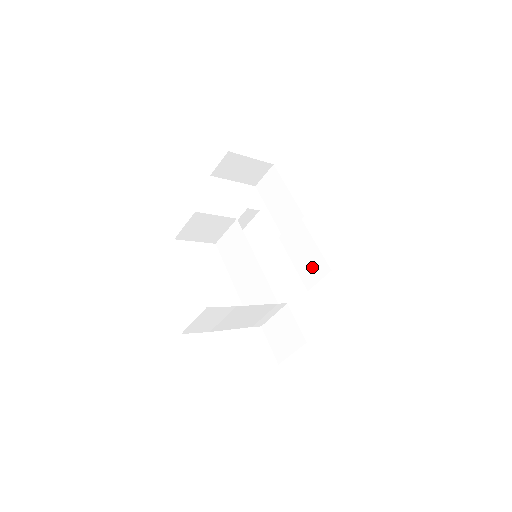
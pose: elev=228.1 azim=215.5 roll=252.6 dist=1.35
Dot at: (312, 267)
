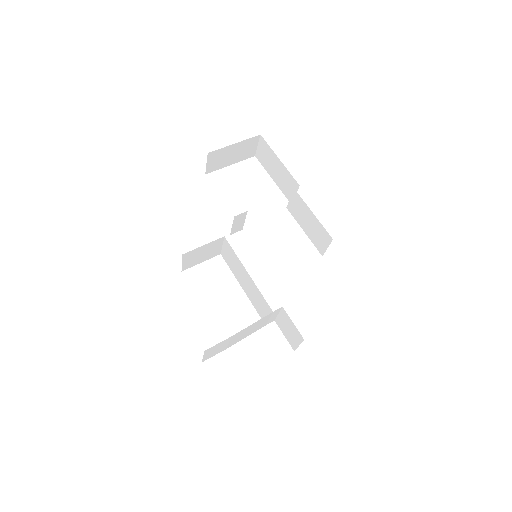
Dot at: (318, 236)
